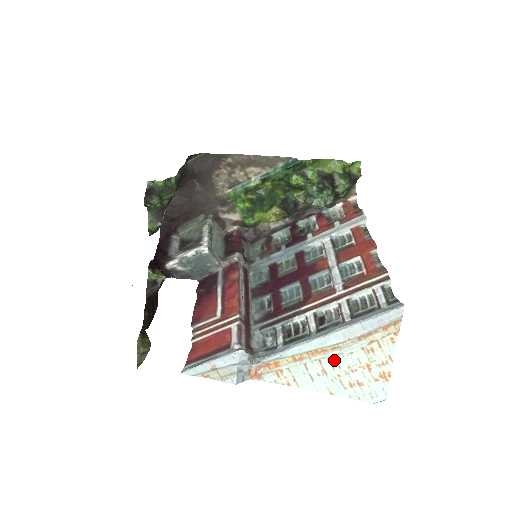
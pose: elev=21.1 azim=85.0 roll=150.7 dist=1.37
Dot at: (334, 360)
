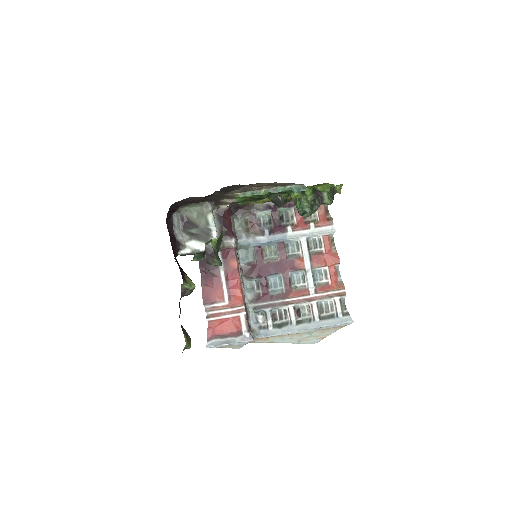
Dot at: (301, 336)
